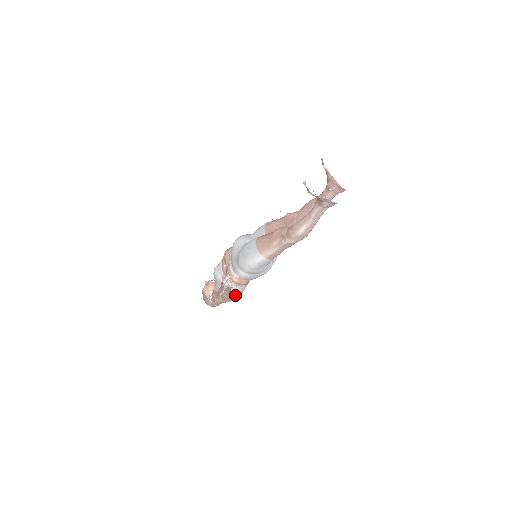
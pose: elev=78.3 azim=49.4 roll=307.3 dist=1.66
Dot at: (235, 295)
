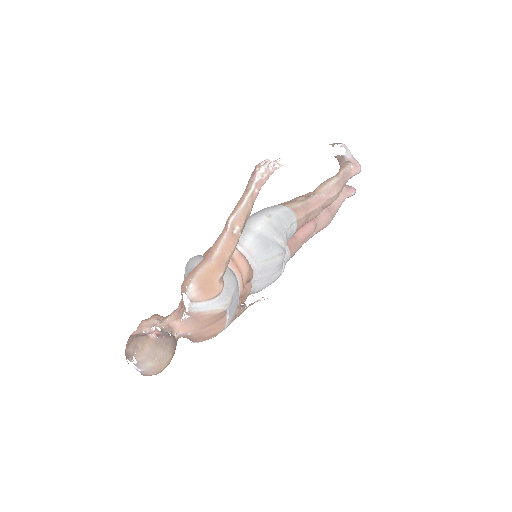
Dot at: (227, 286)
